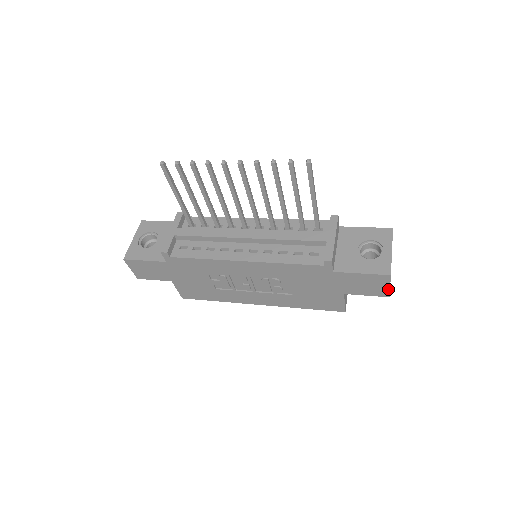
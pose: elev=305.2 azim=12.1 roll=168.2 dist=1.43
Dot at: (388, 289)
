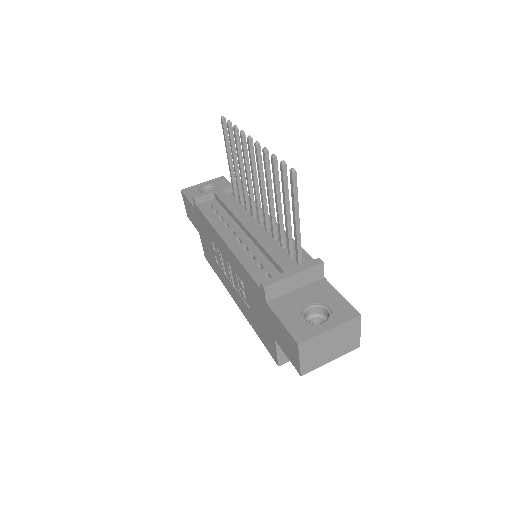
Dot at: (299, 363)
